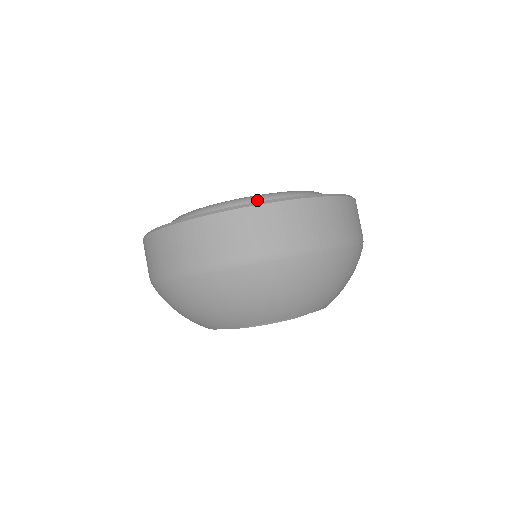
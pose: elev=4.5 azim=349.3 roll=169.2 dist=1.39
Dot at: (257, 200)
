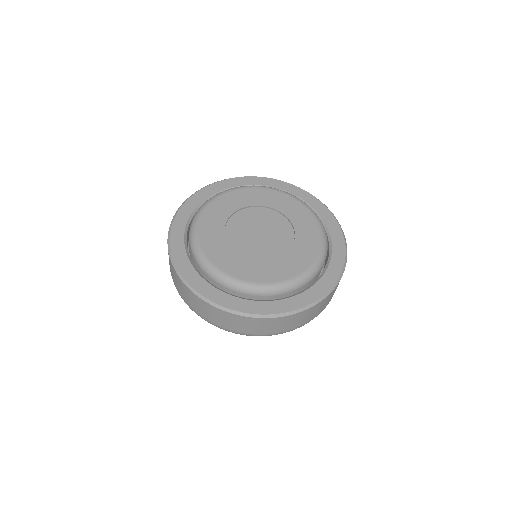
Dot at: (234, 288)
